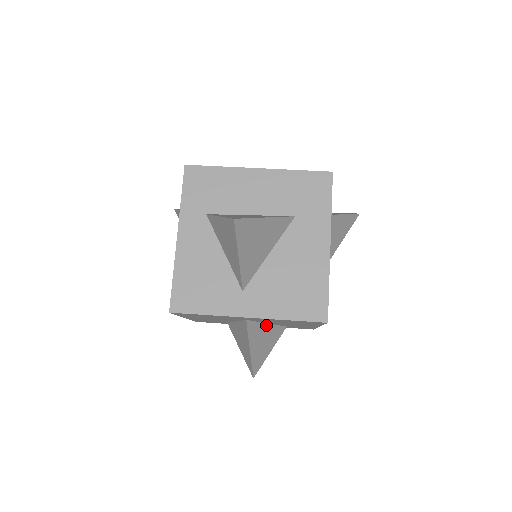
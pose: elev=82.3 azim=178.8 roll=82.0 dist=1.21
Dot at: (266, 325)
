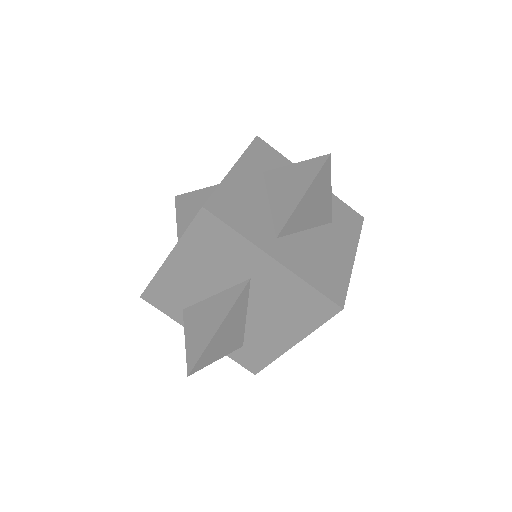
Dot at: (244, 314)
